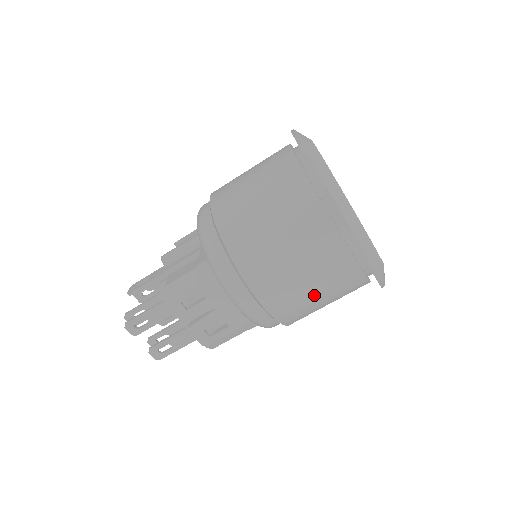
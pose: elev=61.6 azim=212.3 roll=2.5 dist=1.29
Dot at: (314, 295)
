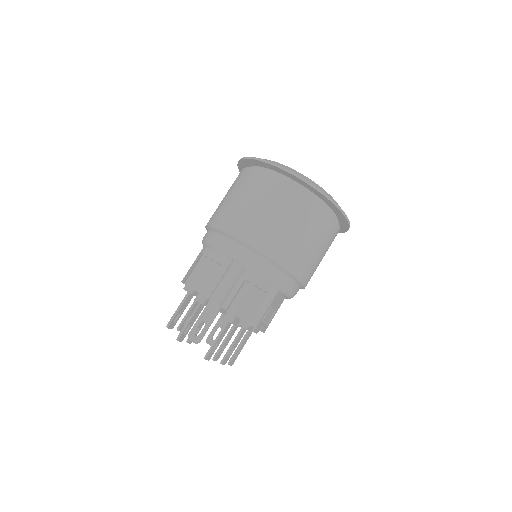
Dot at: occluded
